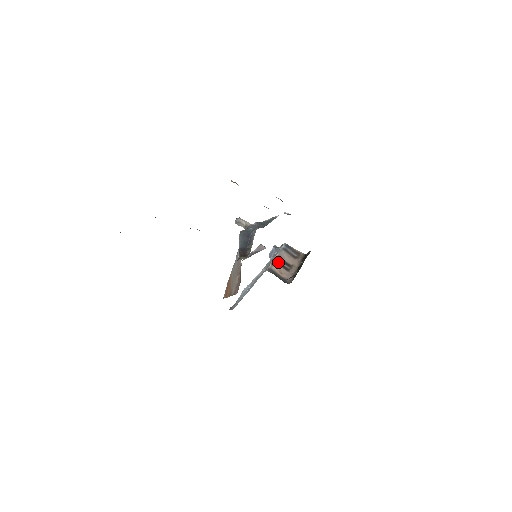
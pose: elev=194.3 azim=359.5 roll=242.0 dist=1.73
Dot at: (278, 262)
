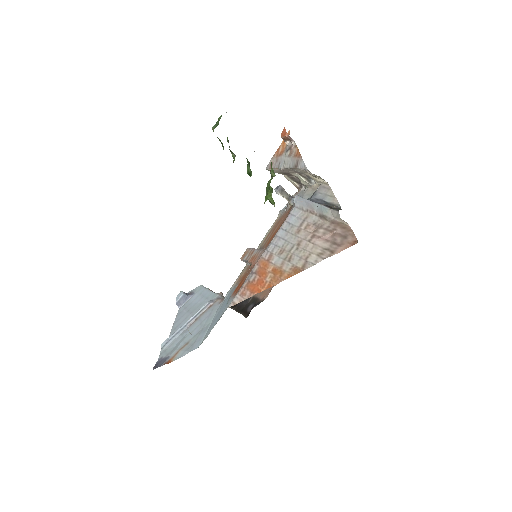
Dot at: occluded
